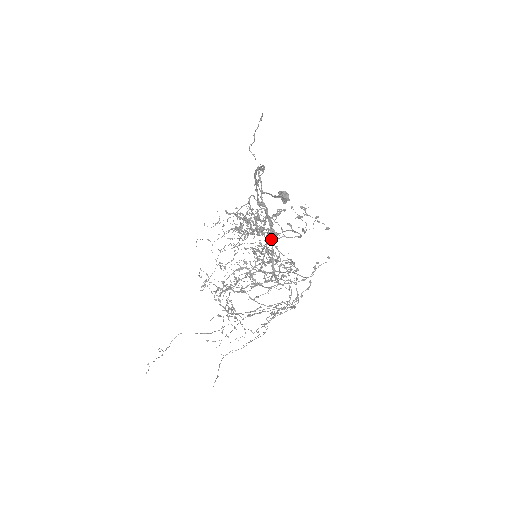
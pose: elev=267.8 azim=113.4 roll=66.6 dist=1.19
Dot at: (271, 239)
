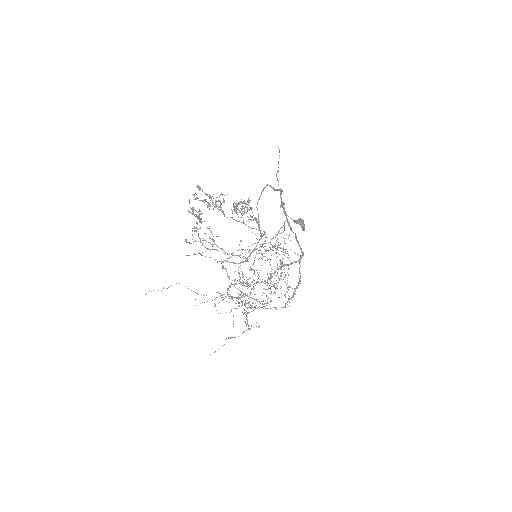
Dot at: occluded
